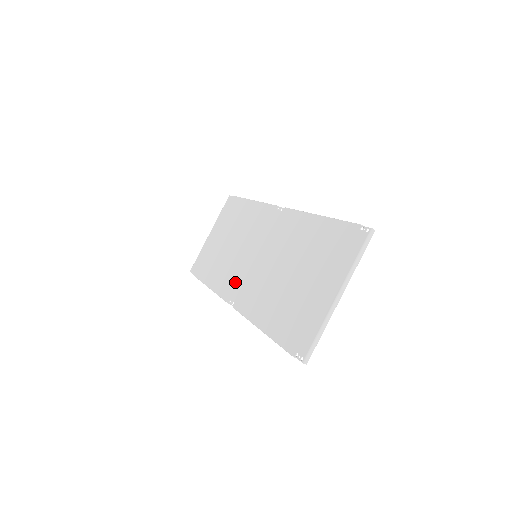
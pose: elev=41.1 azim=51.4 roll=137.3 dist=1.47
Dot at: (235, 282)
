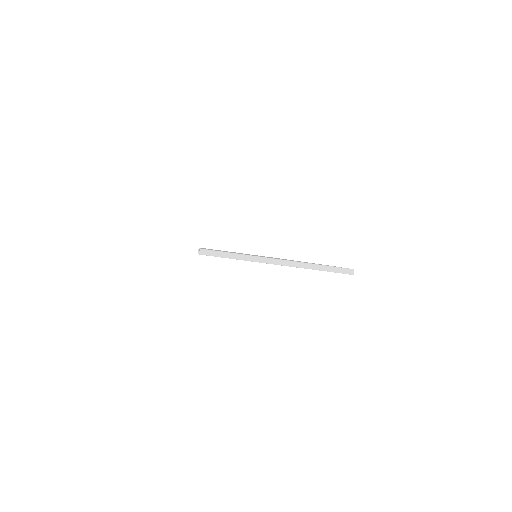
Dot at: occluded
